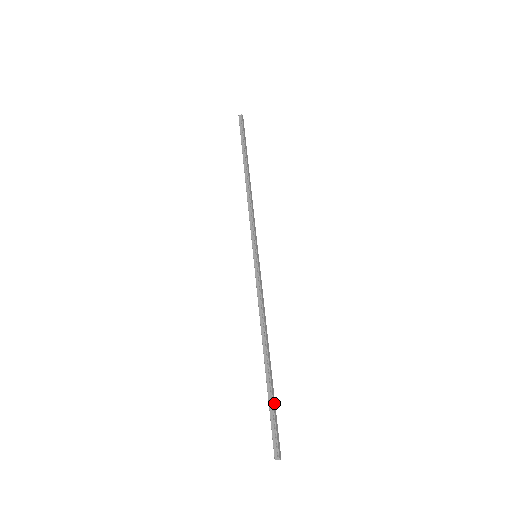
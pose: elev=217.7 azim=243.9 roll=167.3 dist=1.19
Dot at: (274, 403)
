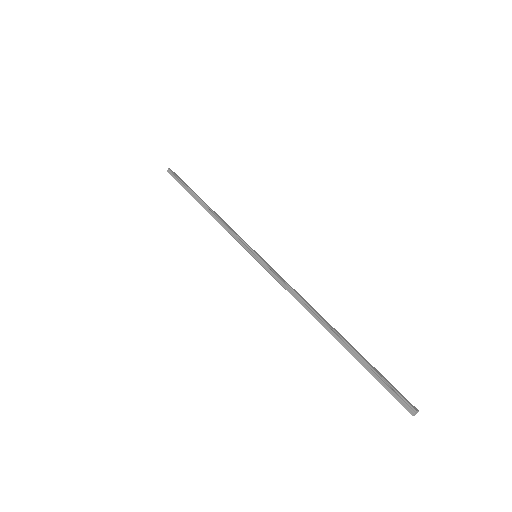
Dot at: (368, 363)
